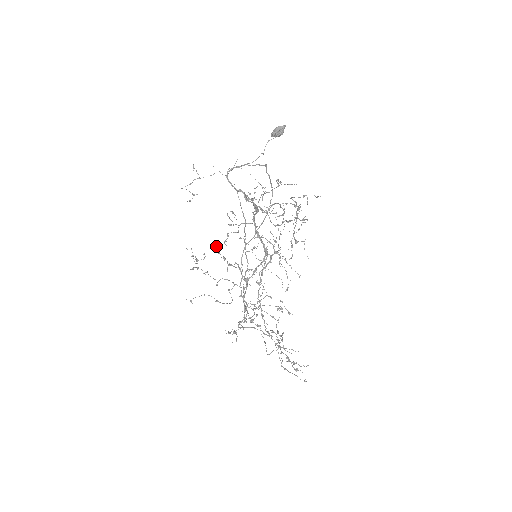
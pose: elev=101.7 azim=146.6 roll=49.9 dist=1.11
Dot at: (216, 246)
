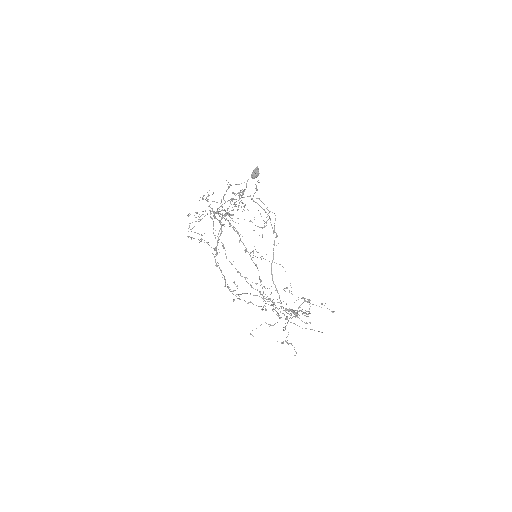
Dot at: occluded
